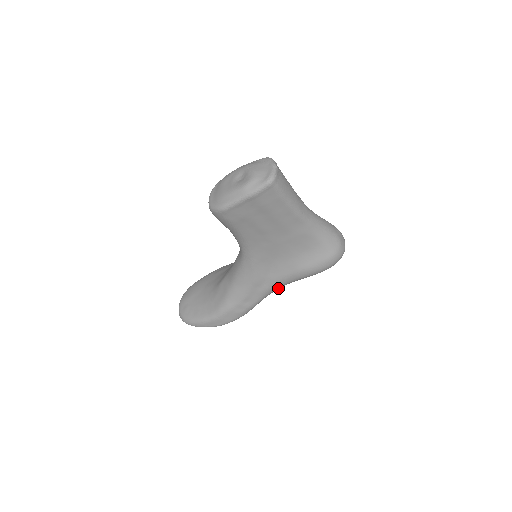
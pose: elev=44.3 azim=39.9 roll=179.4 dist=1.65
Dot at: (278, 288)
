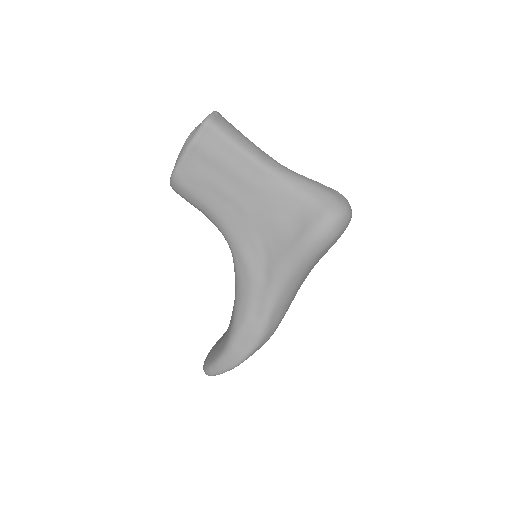
Dot at: (285, 287)
